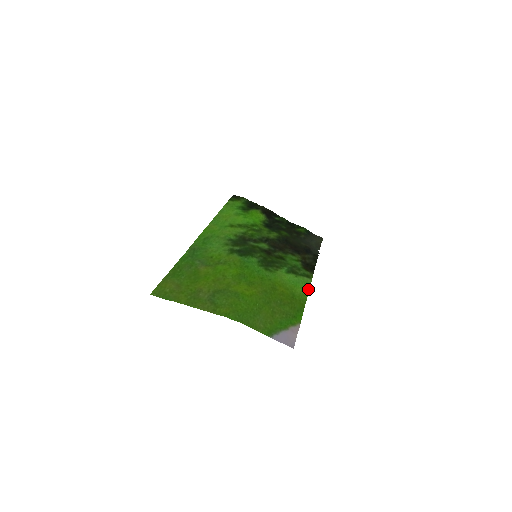
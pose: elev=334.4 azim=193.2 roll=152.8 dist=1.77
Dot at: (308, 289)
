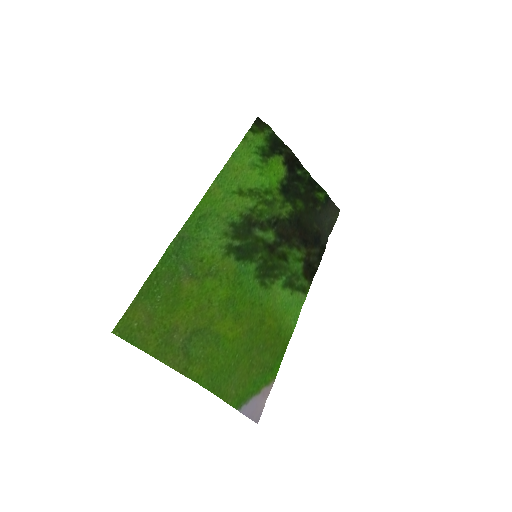
Dot at: (298, 315)
